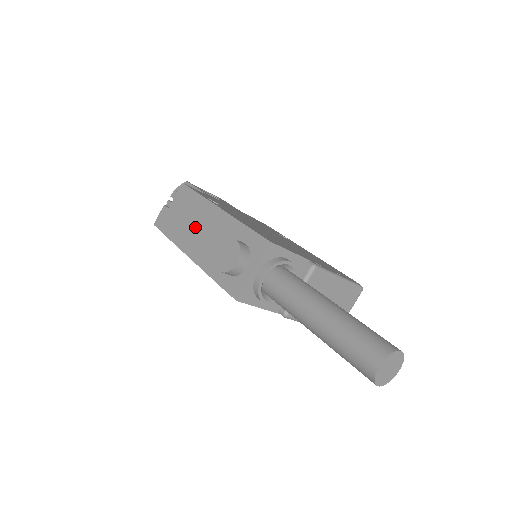
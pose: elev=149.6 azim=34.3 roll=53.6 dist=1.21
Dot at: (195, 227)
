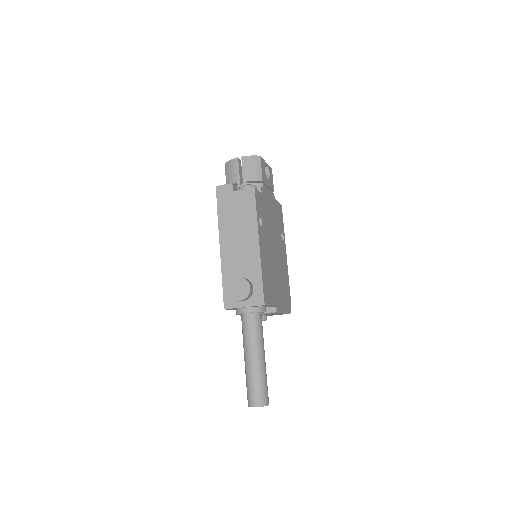
Dot at: (238, 234)
